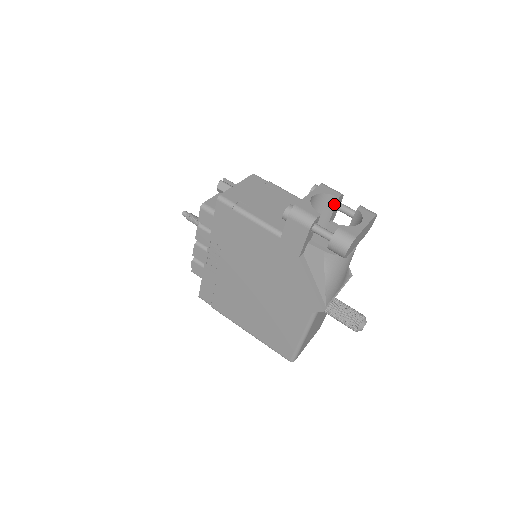
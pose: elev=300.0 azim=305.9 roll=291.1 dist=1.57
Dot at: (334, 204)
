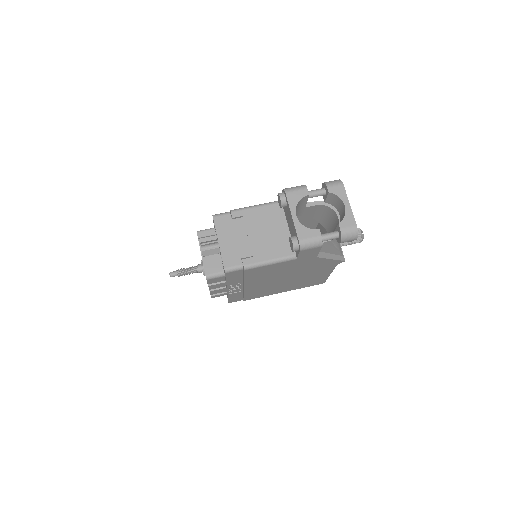
Dot at: (306, 199)
